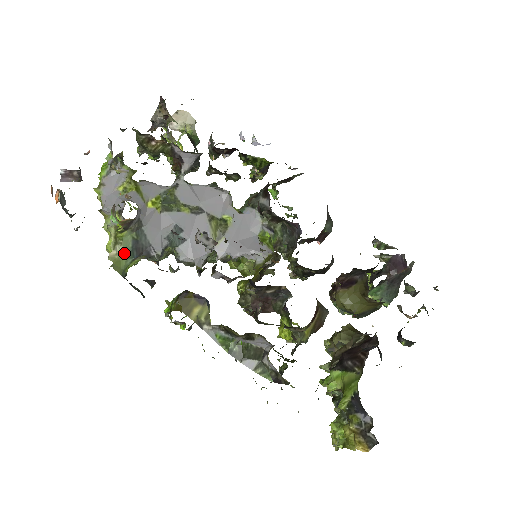
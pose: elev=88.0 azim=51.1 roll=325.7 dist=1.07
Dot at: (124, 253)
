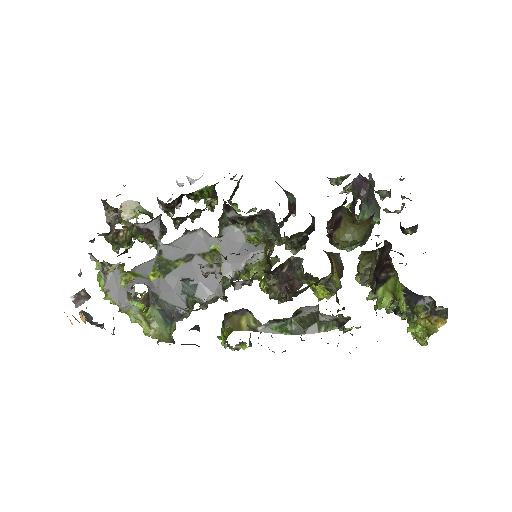
Dot at: (160, 326)
